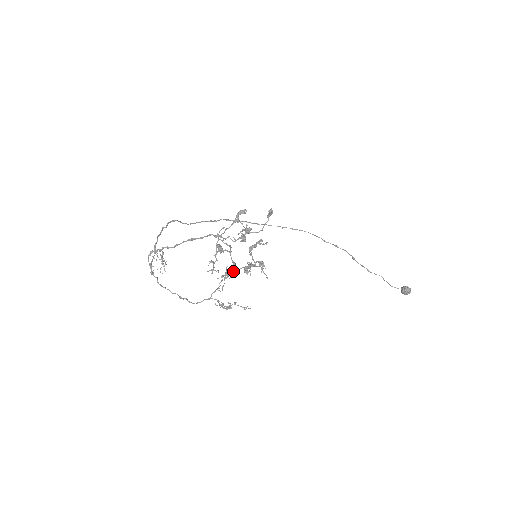
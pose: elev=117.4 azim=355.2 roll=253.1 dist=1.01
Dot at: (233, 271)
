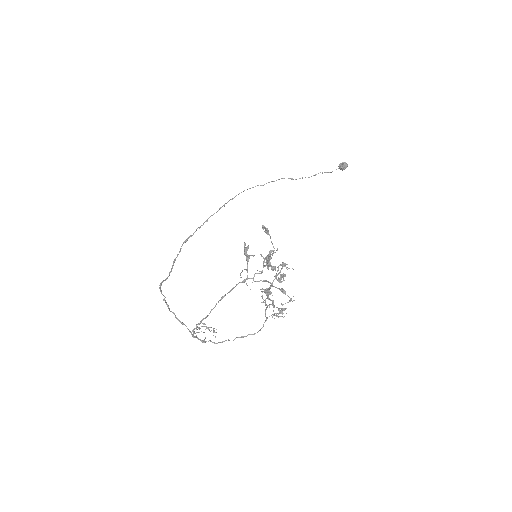
Dot at: (287, 295)
